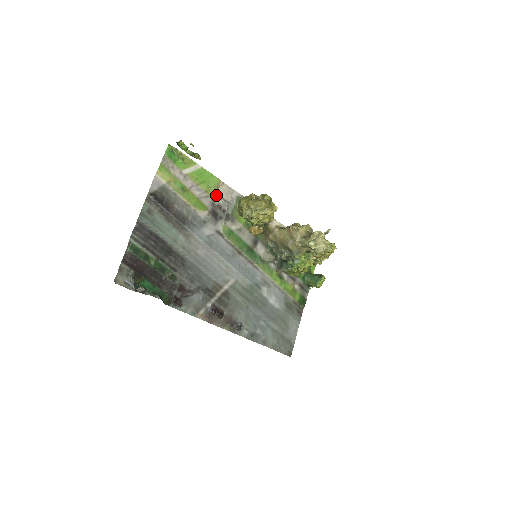
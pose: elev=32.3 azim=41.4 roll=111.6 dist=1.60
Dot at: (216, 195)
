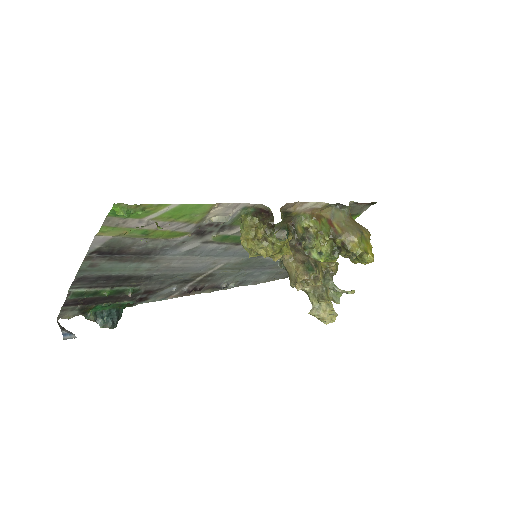
Dot at: (205, 218)
